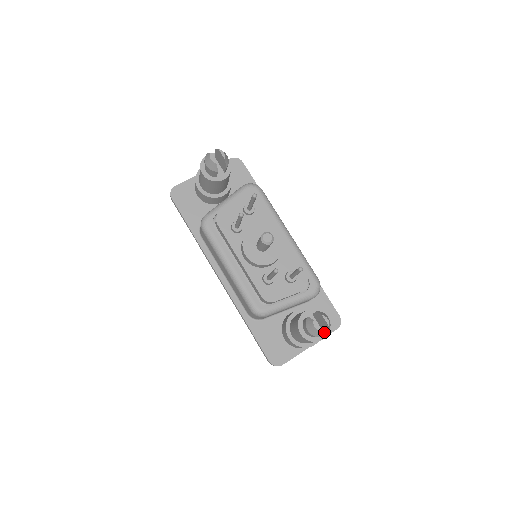
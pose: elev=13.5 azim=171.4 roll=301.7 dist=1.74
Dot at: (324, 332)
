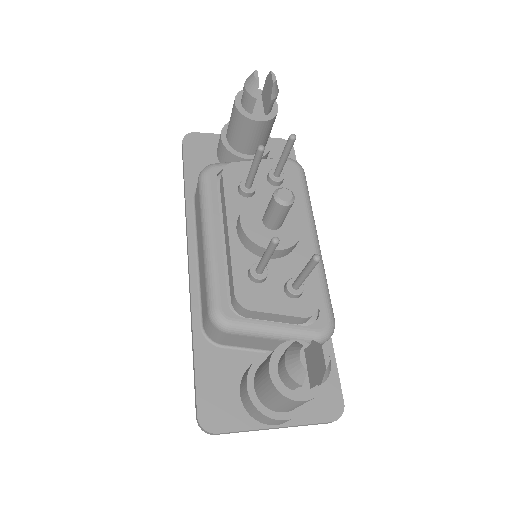
Dot at: (311, 390)
